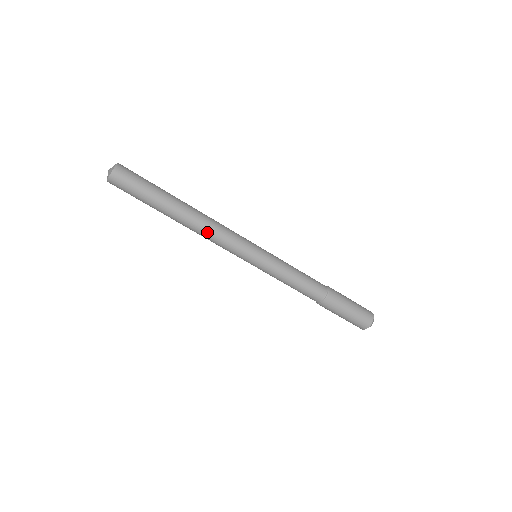
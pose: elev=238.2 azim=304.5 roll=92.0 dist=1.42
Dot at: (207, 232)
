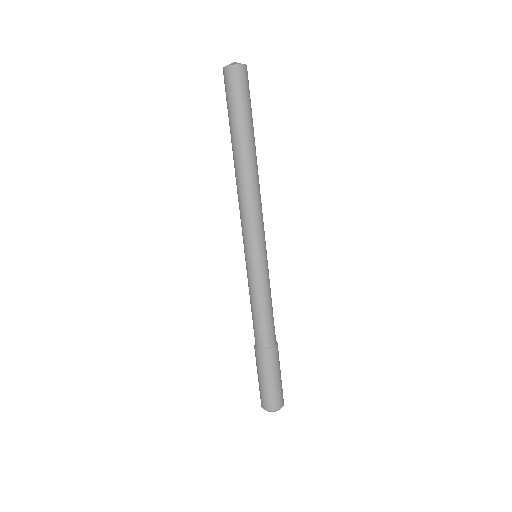
Dot at: (247, 193)
